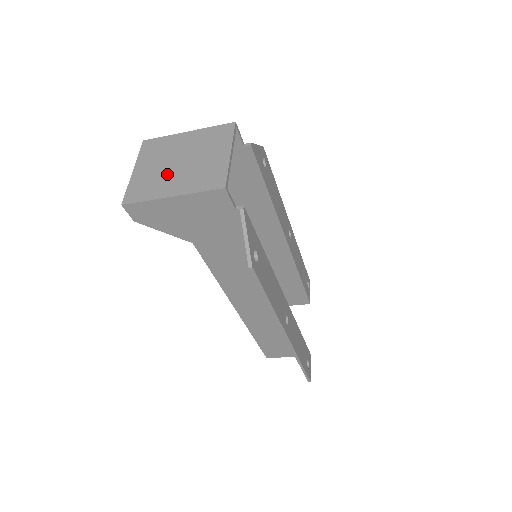
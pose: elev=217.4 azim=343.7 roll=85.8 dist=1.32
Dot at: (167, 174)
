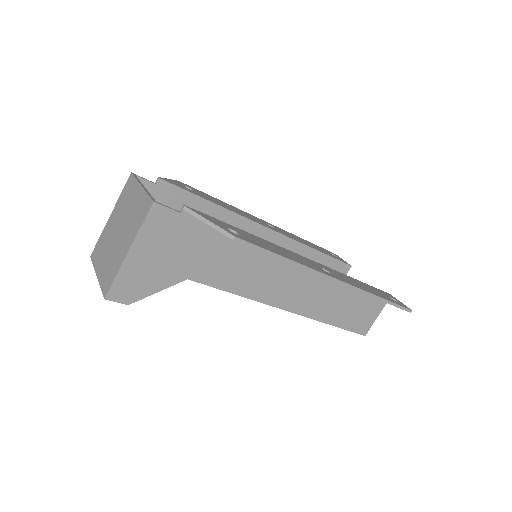
Dot at: (116, 247)
